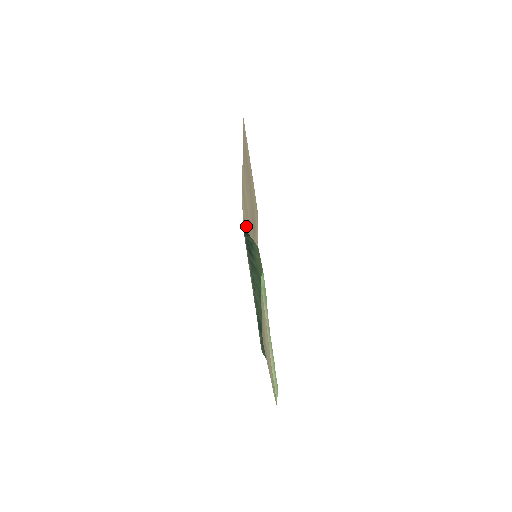
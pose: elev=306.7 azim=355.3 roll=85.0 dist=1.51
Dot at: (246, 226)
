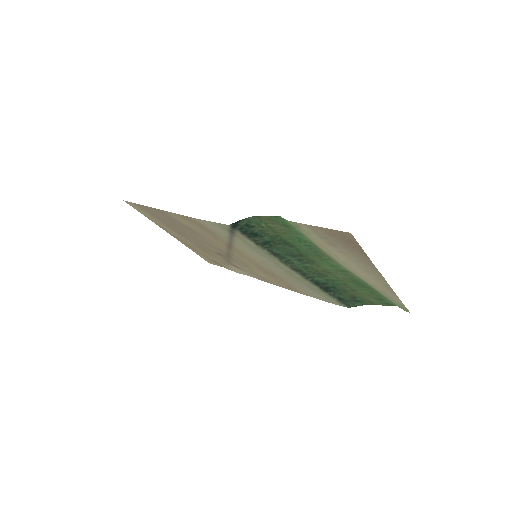
Dot at: (225, 236)
